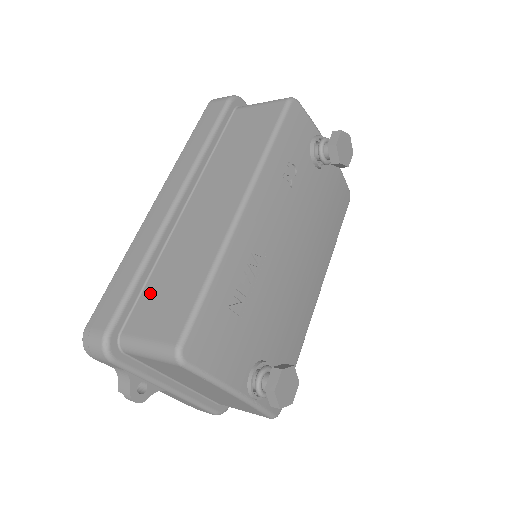
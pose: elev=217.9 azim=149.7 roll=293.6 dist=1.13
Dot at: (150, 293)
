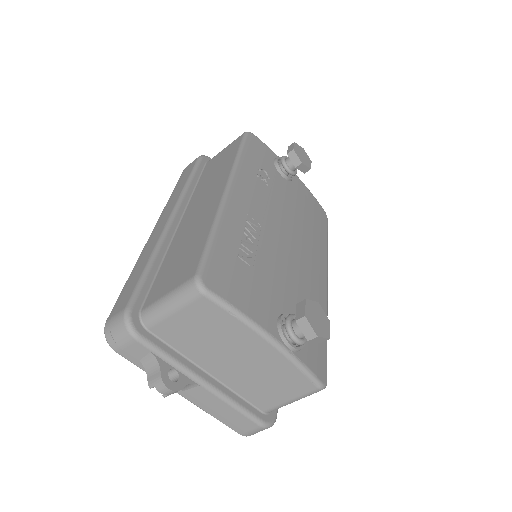
Dot at: (163, 273)
